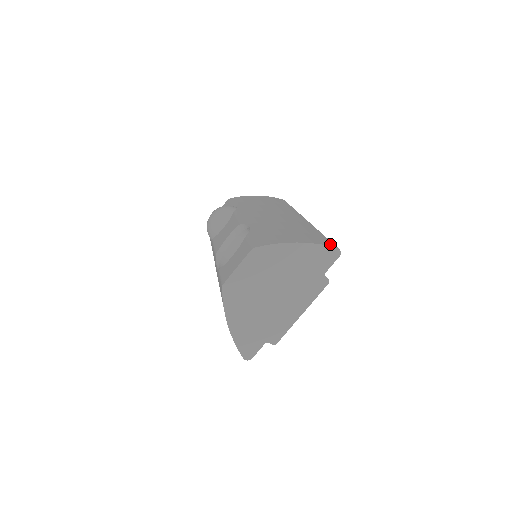
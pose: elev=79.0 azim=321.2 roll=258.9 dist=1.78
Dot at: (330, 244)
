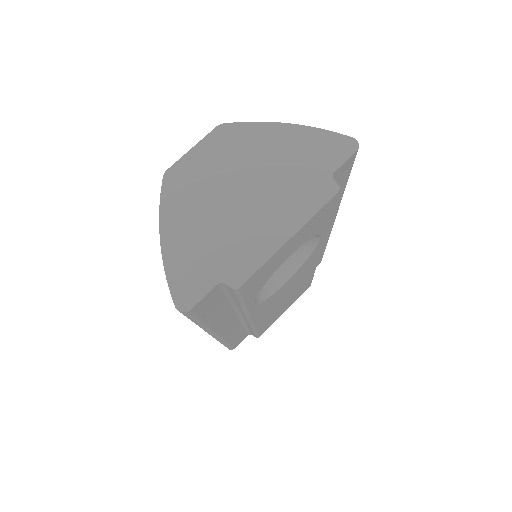
Dot at: occluded
